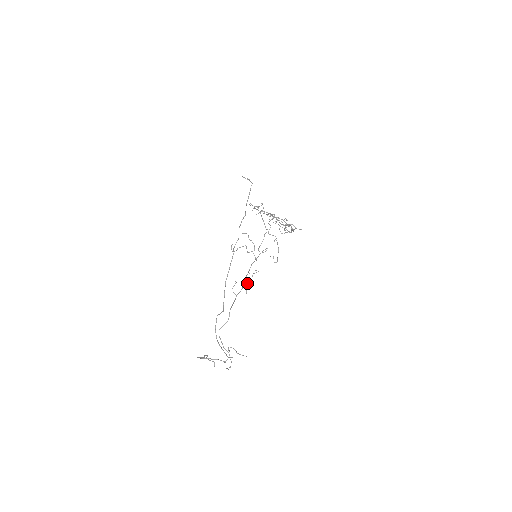
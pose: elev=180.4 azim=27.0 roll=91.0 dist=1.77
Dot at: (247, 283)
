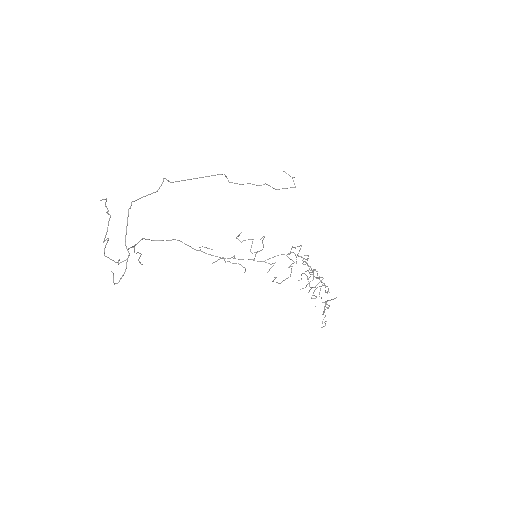
Dot at: (222, 257)
